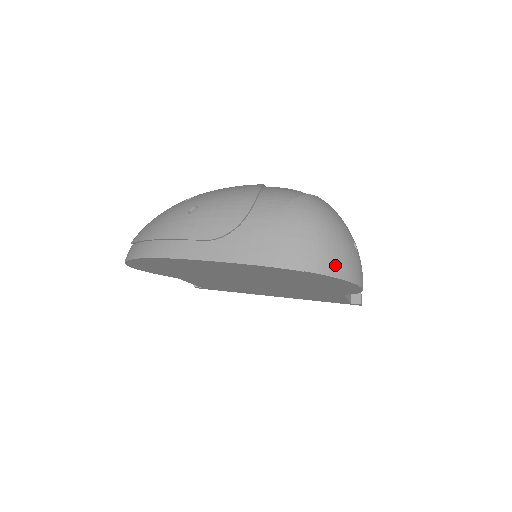
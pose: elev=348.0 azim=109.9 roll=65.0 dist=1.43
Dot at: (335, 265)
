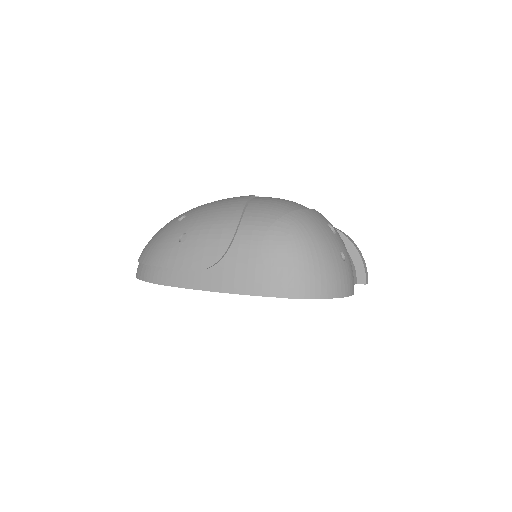
Dot at: (317, 287)
